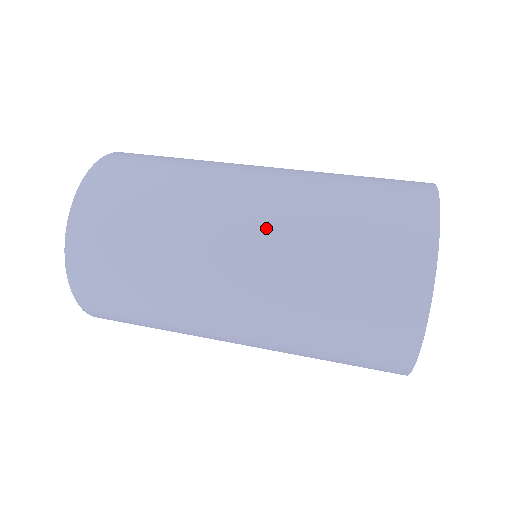
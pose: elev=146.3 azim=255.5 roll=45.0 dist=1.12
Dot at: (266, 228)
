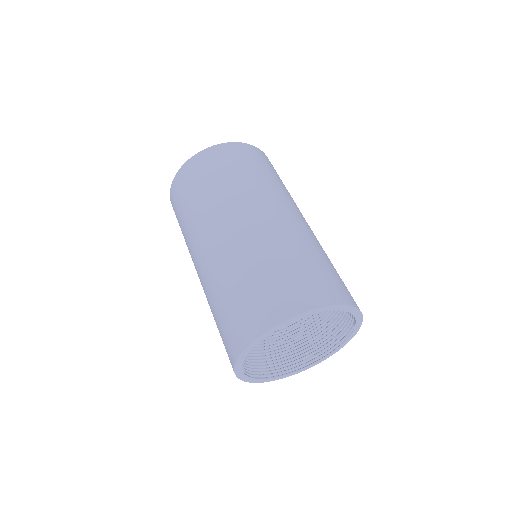
Dot at: (202, 284)
